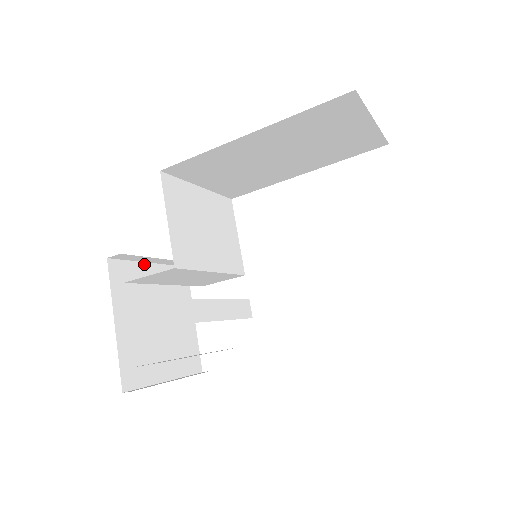
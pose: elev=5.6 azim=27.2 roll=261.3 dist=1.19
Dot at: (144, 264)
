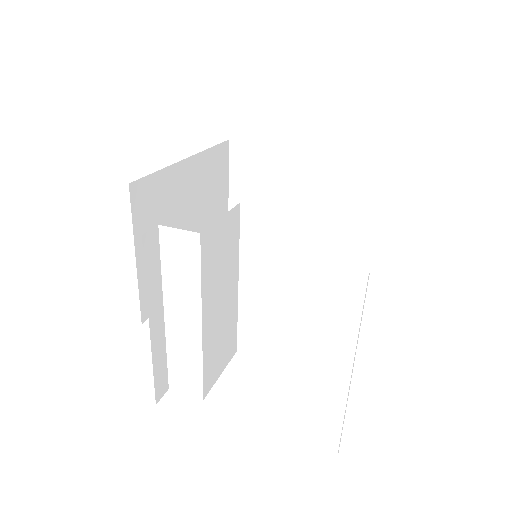
Dot at: (151, 314)
